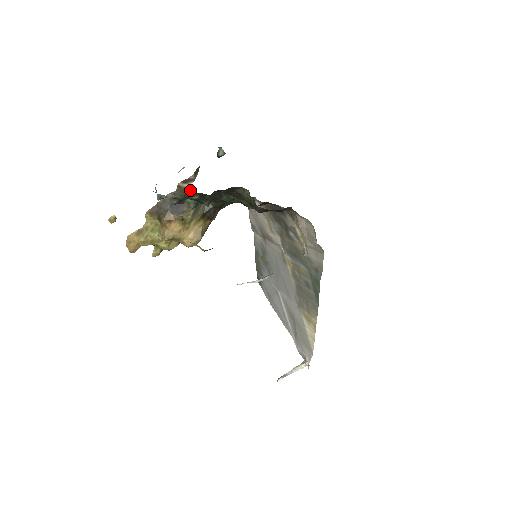
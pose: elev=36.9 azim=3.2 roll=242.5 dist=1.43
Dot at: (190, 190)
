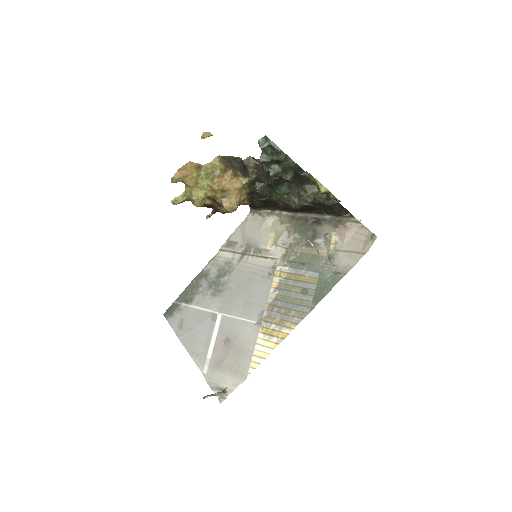
Dot at: (257, 166)
